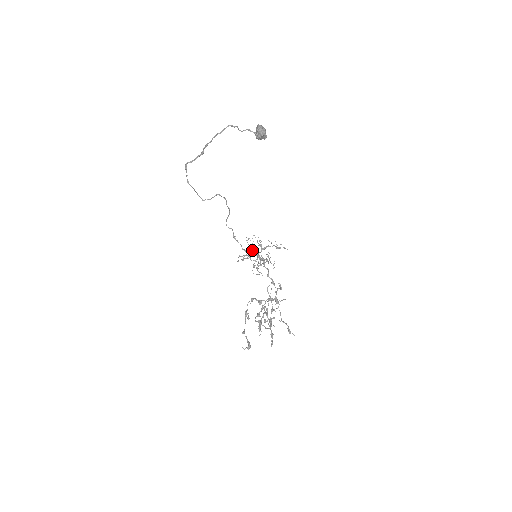
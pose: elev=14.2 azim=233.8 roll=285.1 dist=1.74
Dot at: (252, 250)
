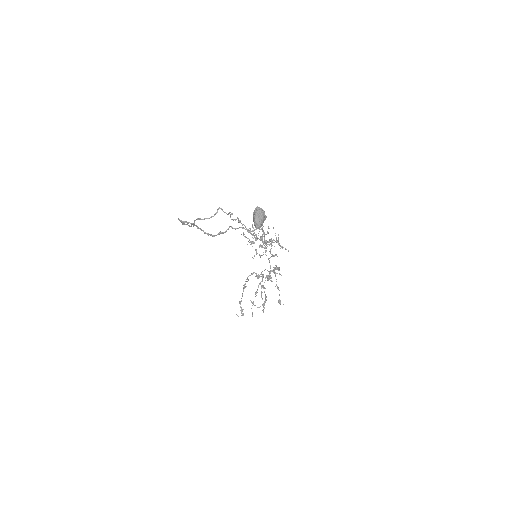
Dot at: (255, 240)
